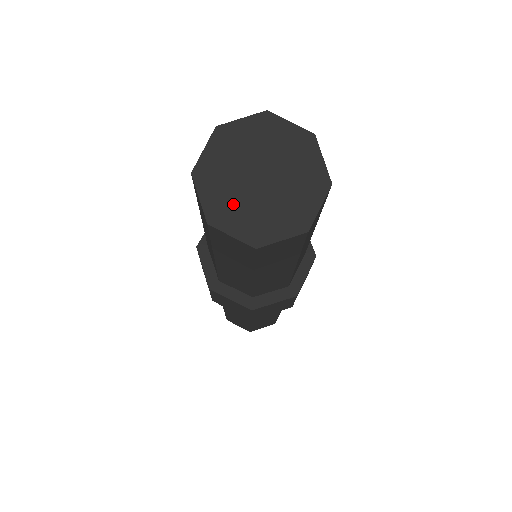
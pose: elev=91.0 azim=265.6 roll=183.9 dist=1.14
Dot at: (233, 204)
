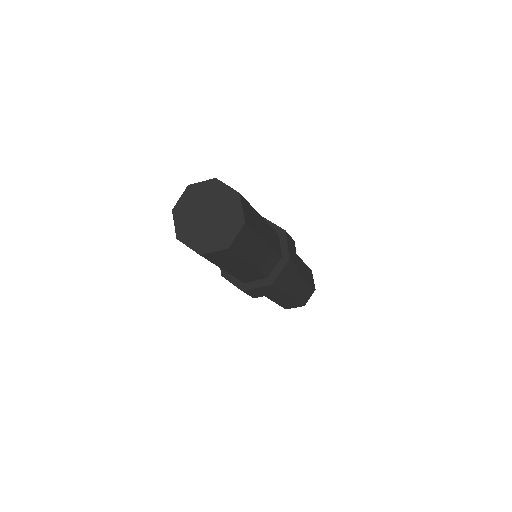
Dot at: (204, 237)
